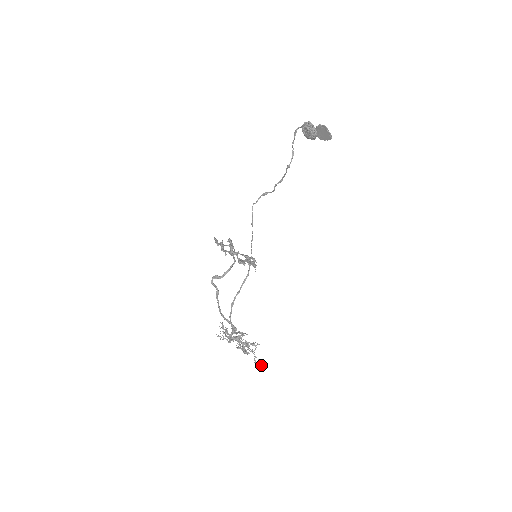
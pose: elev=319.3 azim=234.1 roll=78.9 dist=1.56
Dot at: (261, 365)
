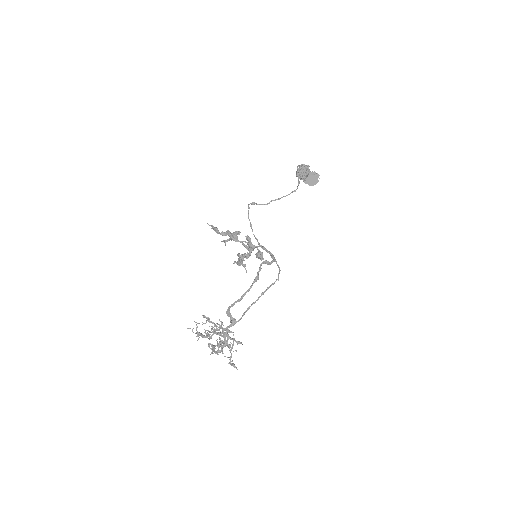
Dot at: (234, 366)
